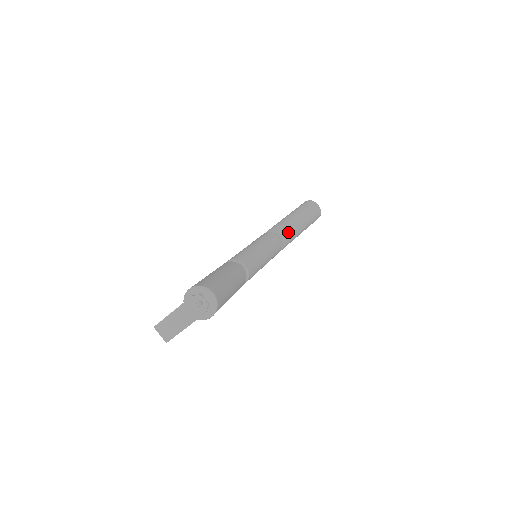
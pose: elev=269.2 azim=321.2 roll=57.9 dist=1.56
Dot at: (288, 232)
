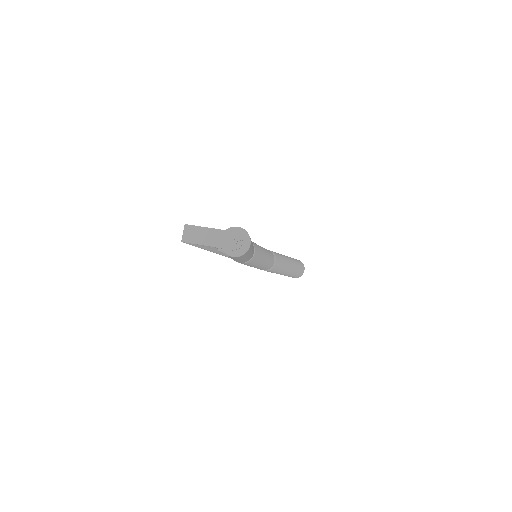
Dot at: (280, 265)
